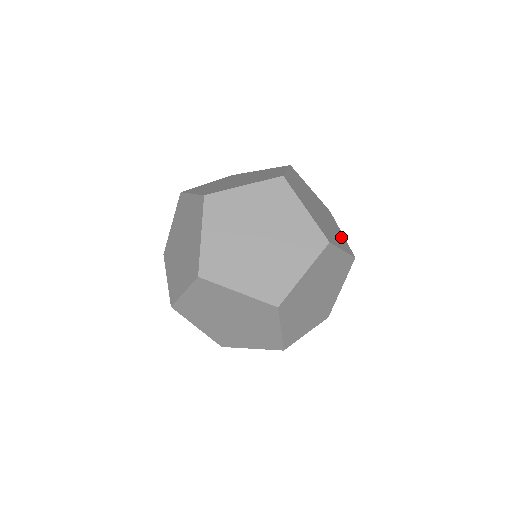
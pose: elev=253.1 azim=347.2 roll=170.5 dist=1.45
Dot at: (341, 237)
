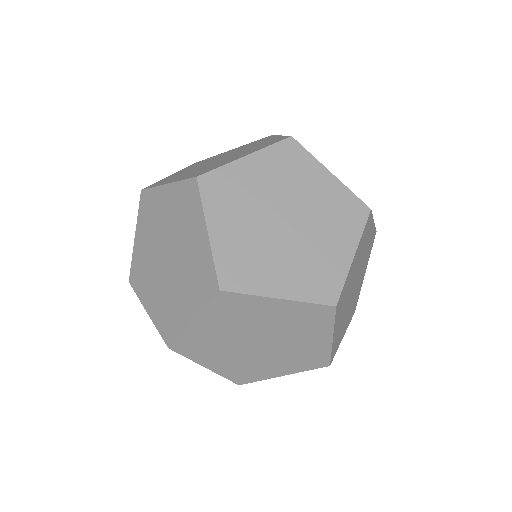
Dot at: (358, 293)
